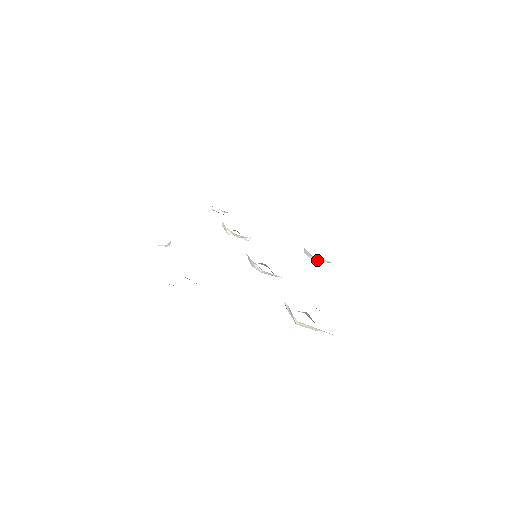
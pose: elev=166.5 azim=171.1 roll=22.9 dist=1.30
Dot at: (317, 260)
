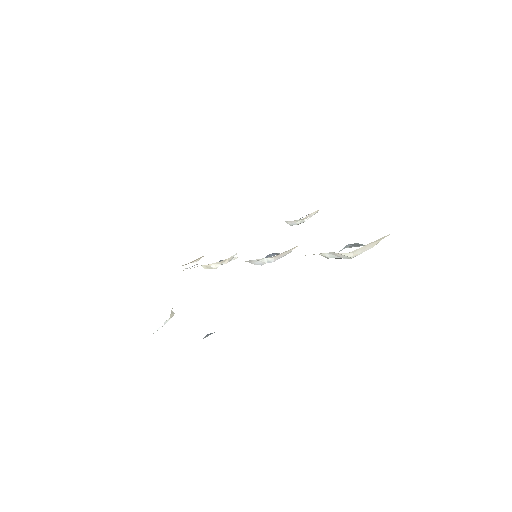
Dot at: (306, 219)
